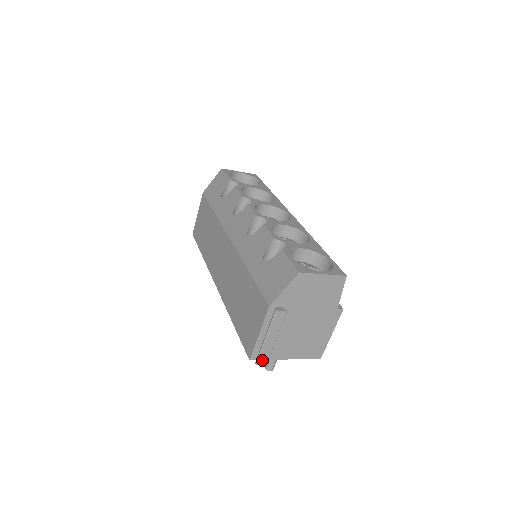
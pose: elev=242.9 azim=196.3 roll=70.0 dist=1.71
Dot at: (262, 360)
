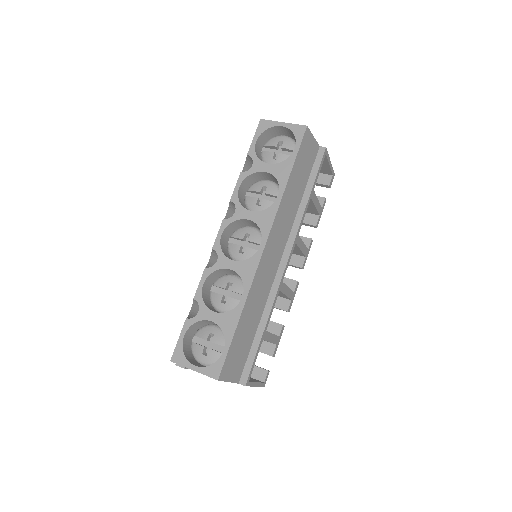
Dot at: occluded
